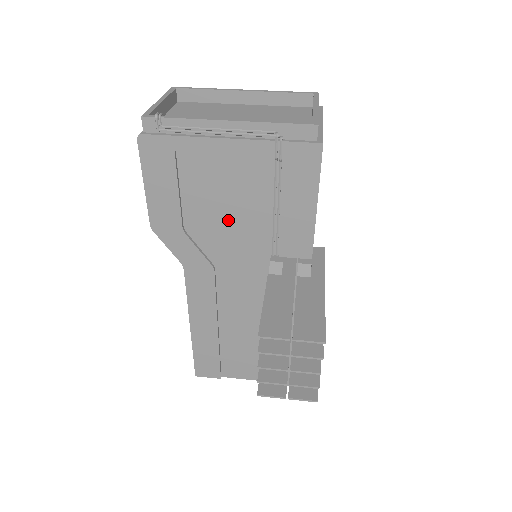
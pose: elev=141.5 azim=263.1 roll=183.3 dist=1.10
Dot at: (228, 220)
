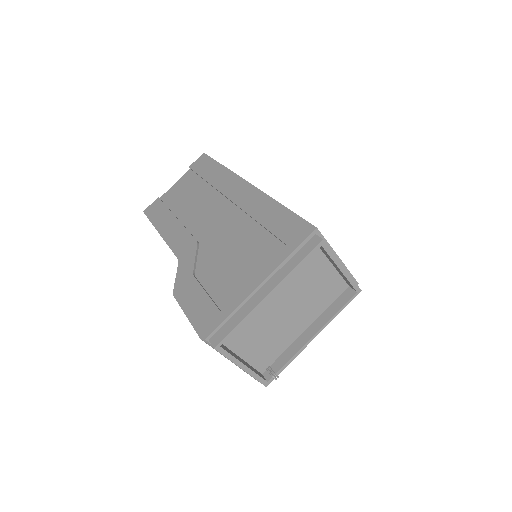
Dot at: occluded
